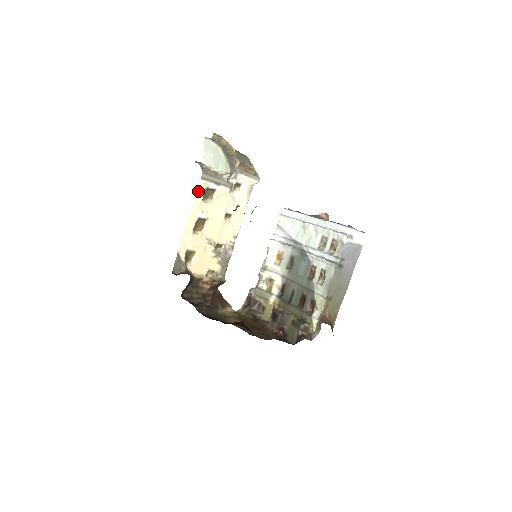
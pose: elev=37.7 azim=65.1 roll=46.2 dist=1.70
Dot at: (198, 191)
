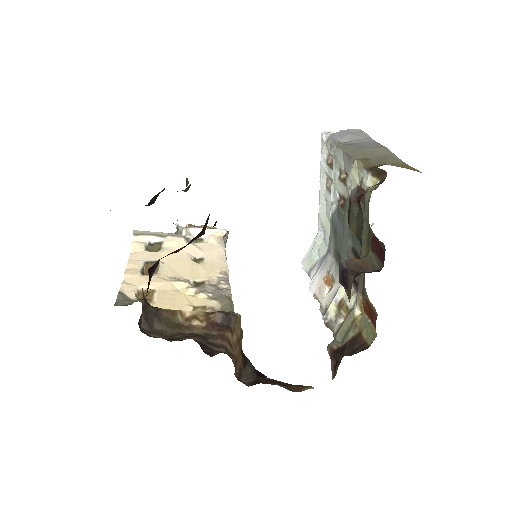
Dot at: (134, 244)
